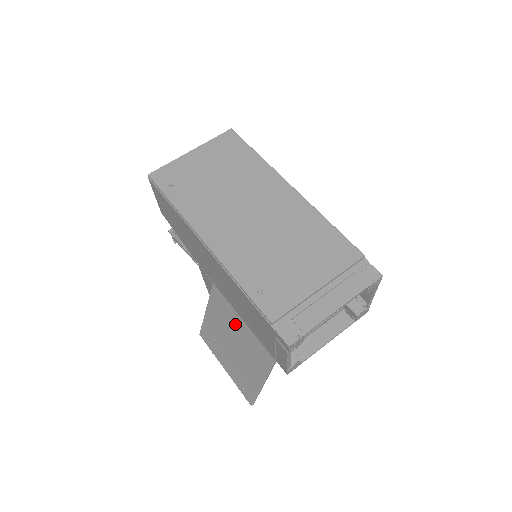
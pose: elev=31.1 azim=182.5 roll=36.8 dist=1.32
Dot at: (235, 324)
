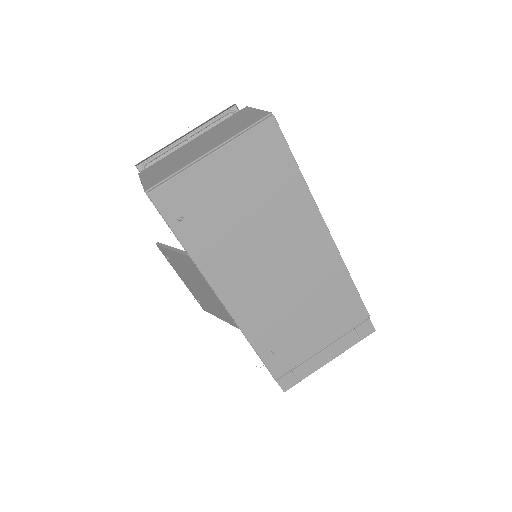
Dot at: occluded
